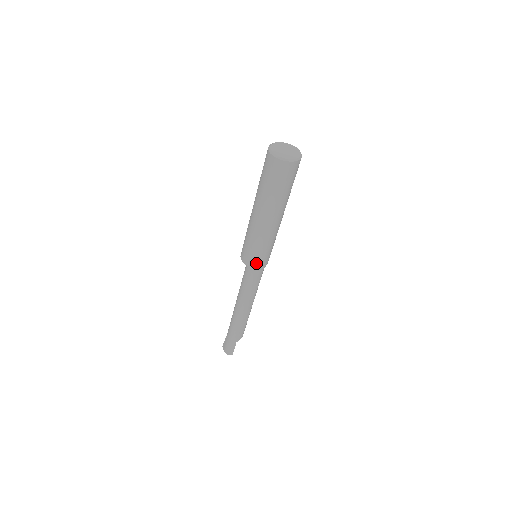
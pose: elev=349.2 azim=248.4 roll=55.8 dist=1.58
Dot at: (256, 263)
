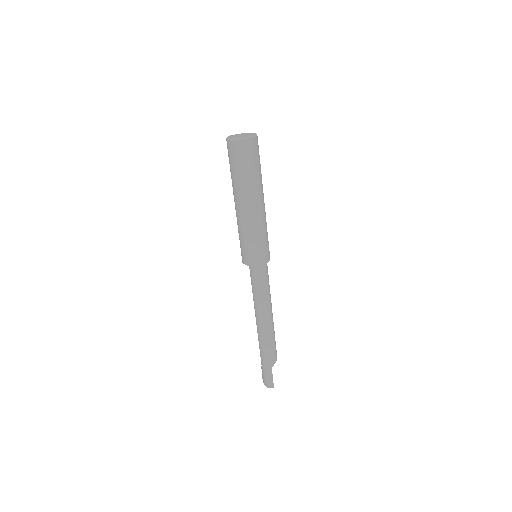
Dot at: (255, 259)
